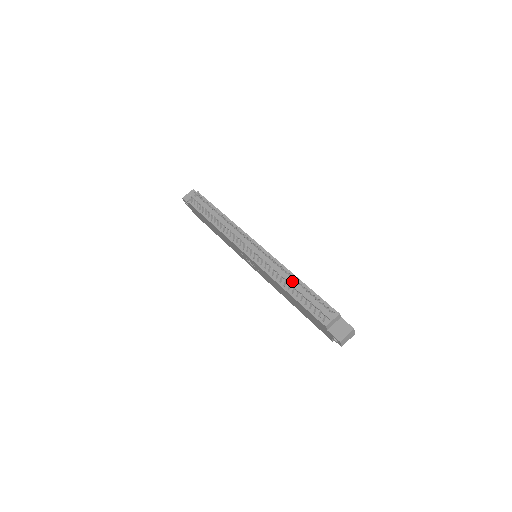
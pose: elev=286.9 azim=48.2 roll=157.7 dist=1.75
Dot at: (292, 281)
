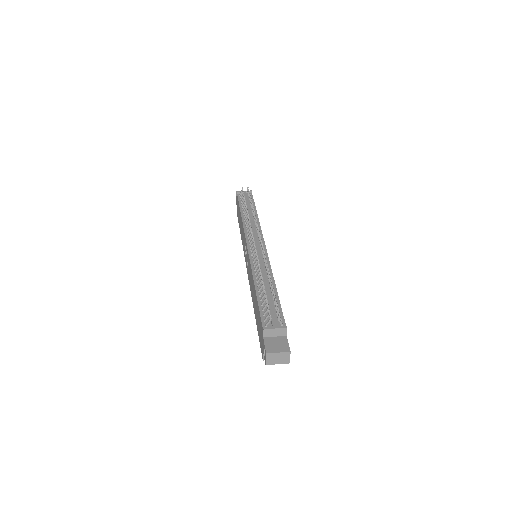
Dot at: (267, 282)
